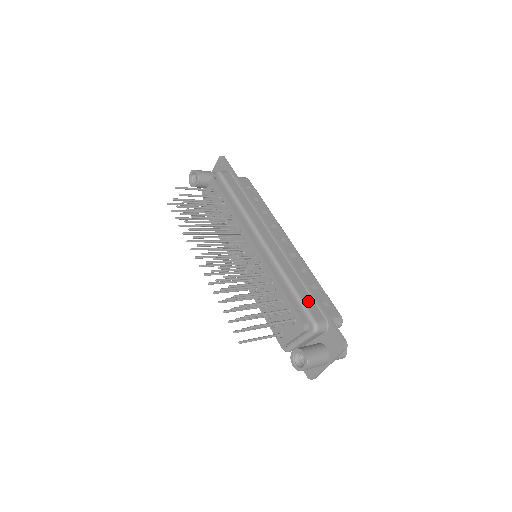
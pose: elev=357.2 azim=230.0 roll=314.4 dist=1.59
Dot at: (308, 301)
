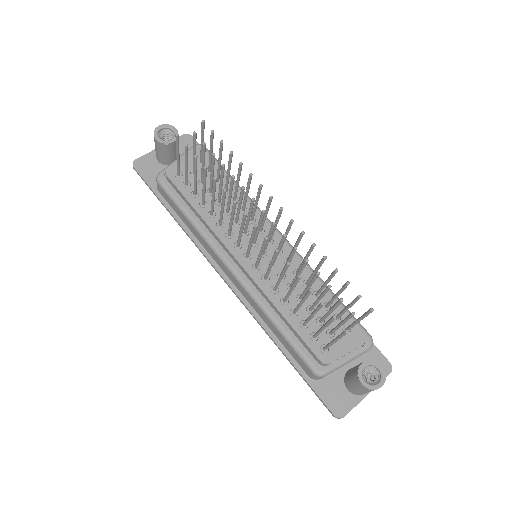
Dot at: occluded
